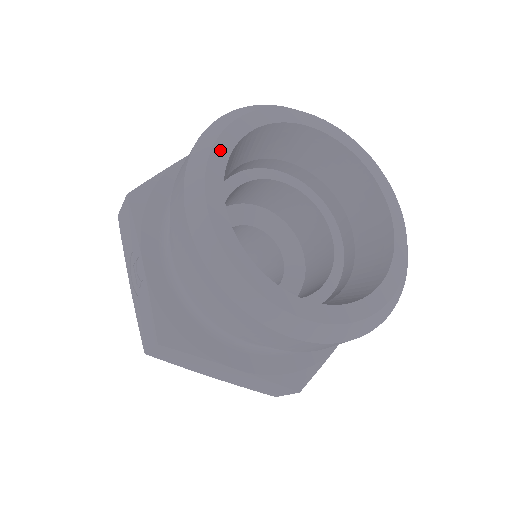
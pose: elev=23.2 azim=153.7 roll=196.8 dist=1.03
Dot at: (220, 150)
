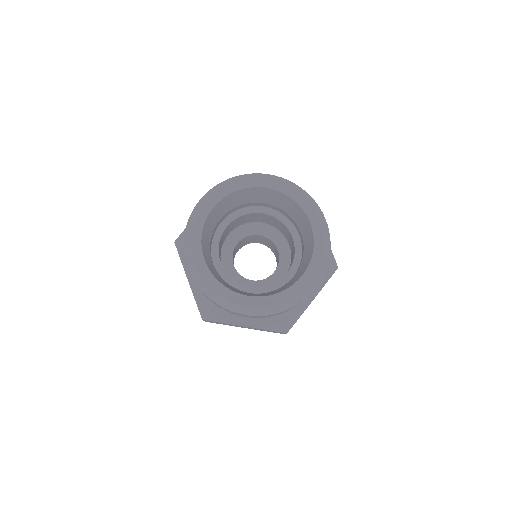
Dot at: (198, 225)
